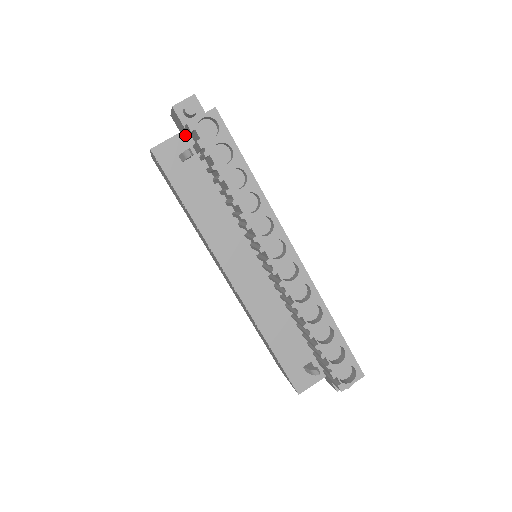
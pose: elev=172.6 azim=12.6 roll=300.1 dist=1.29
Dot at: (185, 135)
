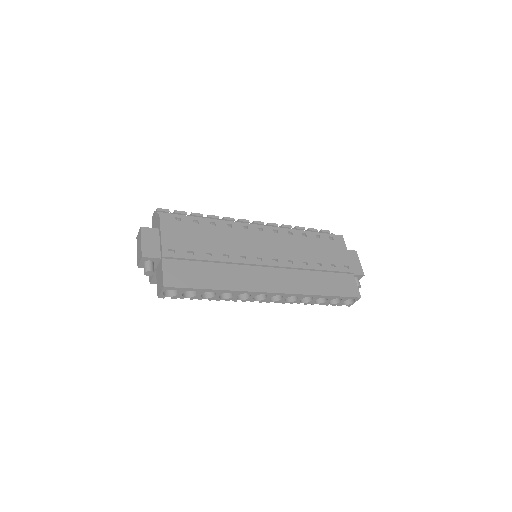
Dot at: occluded
